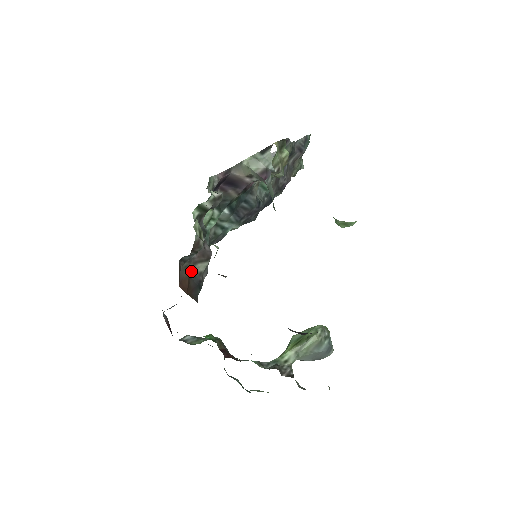
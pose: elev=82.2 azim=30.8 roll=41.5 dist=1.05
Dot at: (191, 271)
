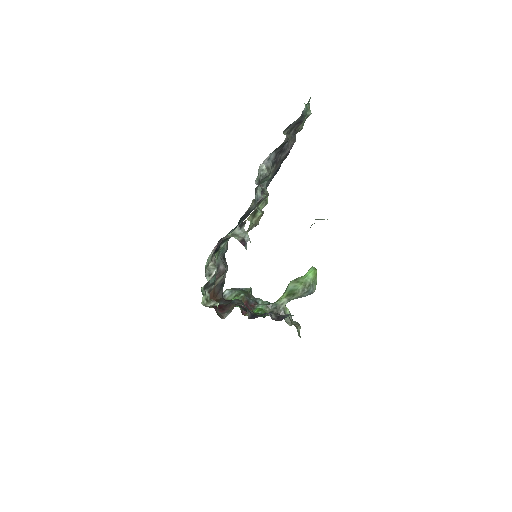
Dot at: (214, 285)
